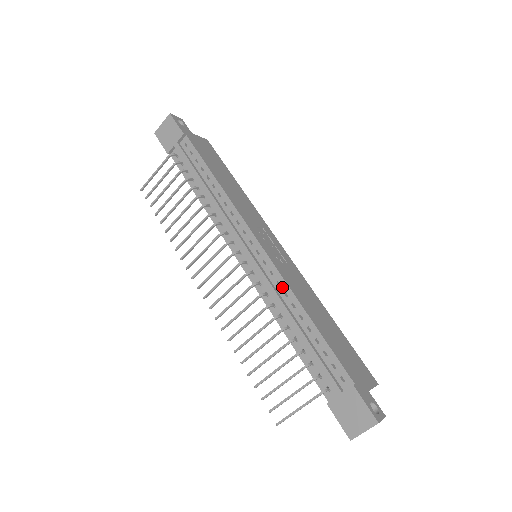
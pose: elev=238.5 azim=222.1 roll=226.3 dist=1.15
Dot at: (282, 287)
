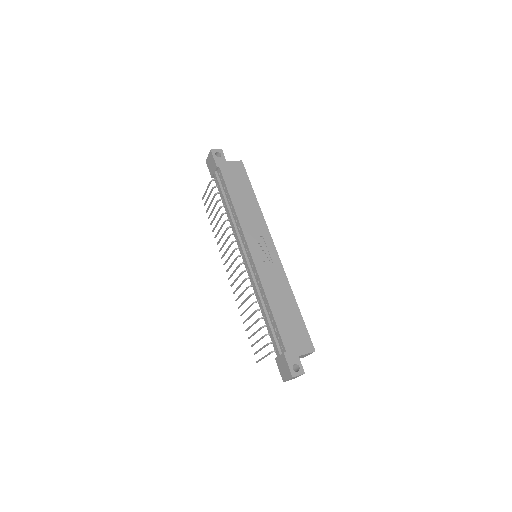
Dot at: (259, 284)
